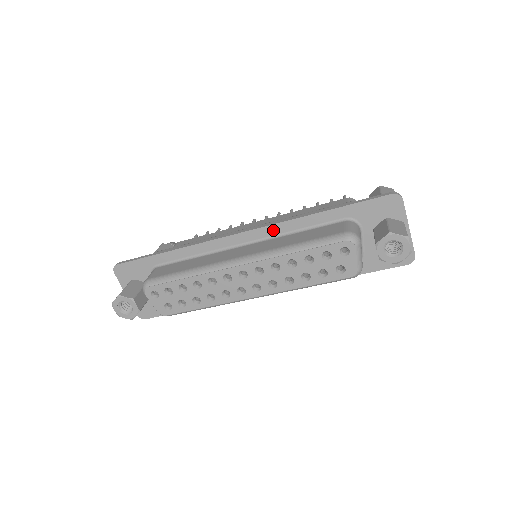
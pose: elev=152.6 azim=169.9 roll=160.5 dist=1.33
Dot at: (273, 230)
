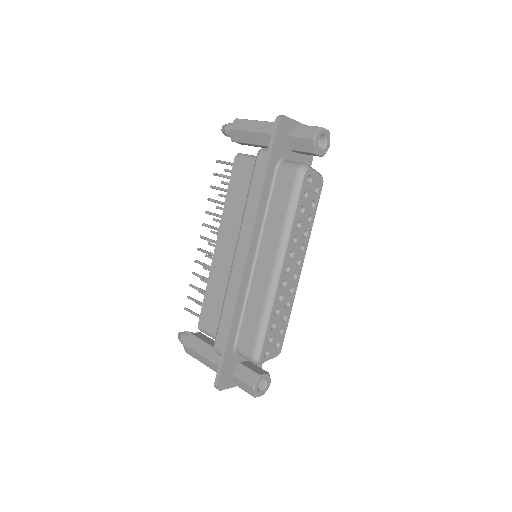
Dot at: (257, 231)
